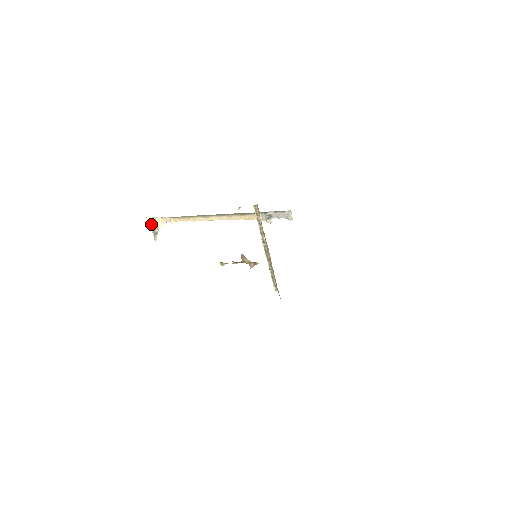
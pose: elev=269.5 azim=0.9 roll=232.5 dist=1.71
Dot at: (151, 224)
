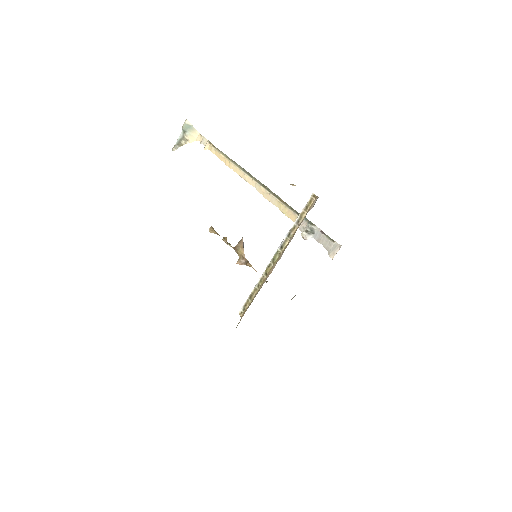
Dot at: (184, 130)
